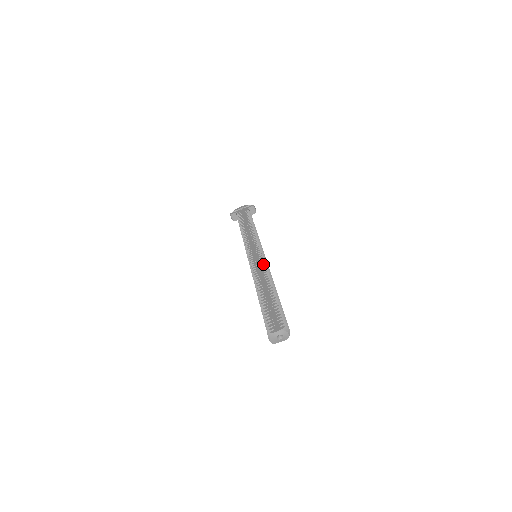
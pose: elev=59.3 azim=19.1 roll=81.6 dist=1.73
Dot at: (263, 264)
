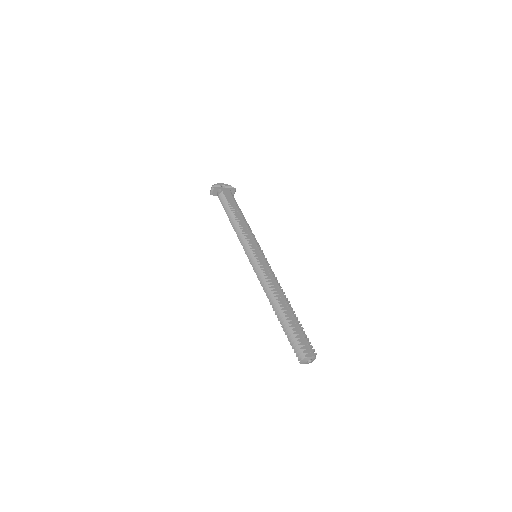
Dot at: (272, 272)
